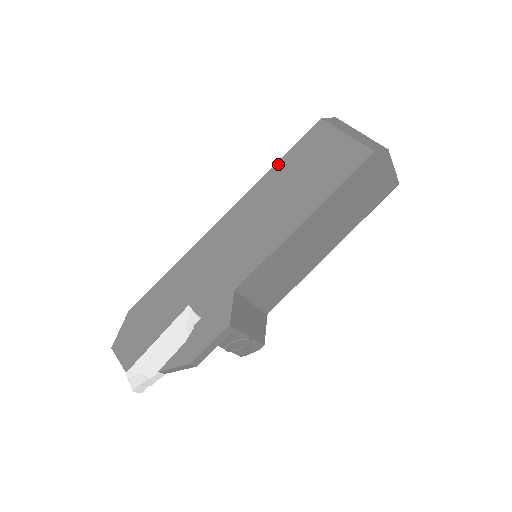
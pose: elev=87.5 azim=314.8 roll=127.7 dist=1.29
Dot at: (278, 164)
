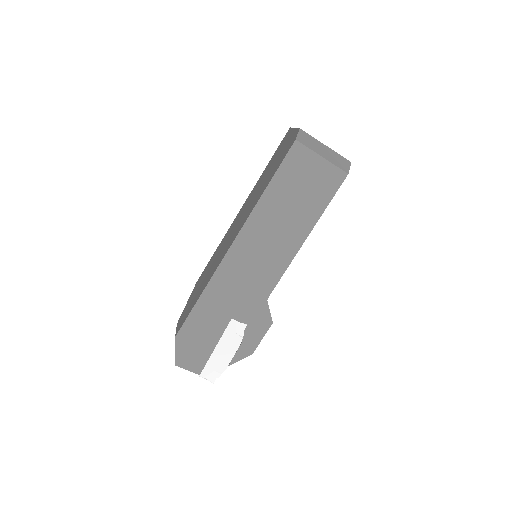
Dot at: (268, 190)
